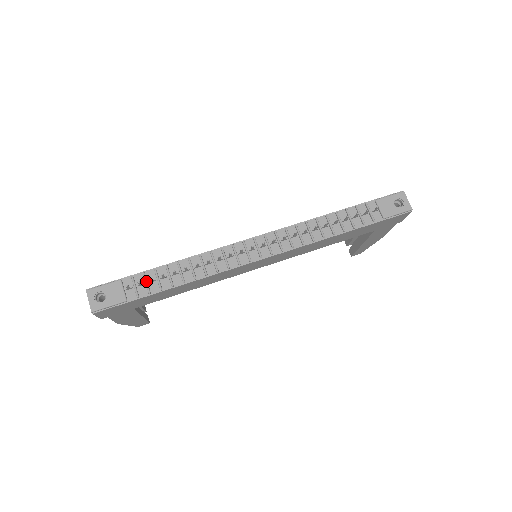
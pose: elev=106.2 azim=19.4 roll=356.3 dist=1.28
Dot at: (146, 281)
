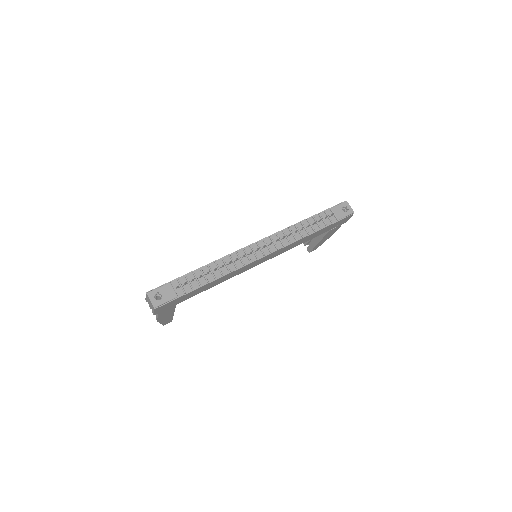
Dot at: (189, 281)
